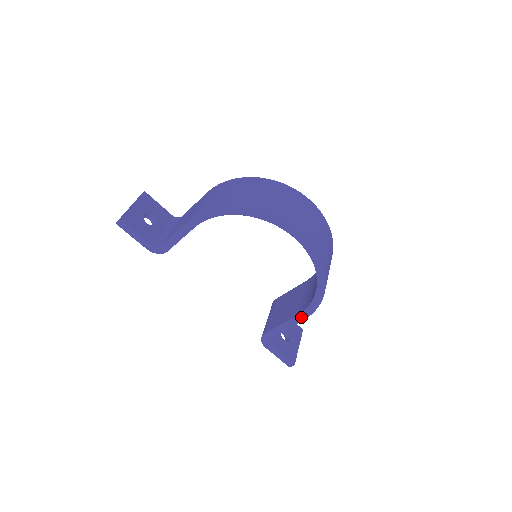
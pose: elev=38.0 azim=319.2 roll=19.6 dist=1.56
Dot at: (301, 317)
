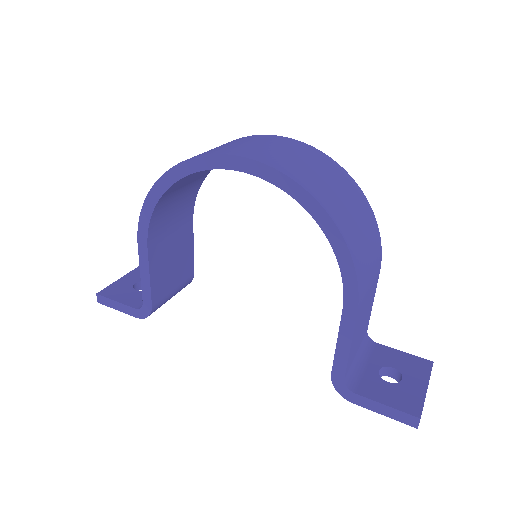
Dot at: (349, 307)
